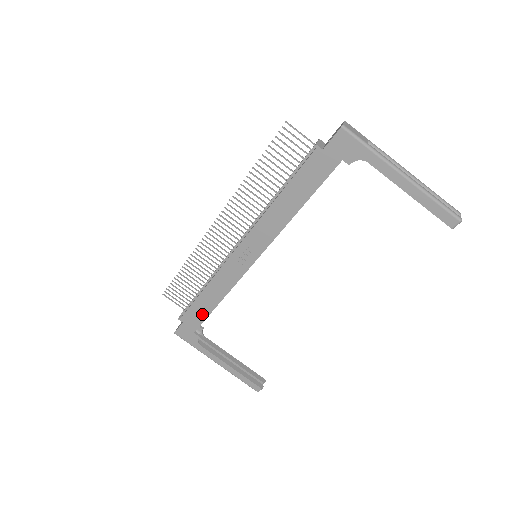
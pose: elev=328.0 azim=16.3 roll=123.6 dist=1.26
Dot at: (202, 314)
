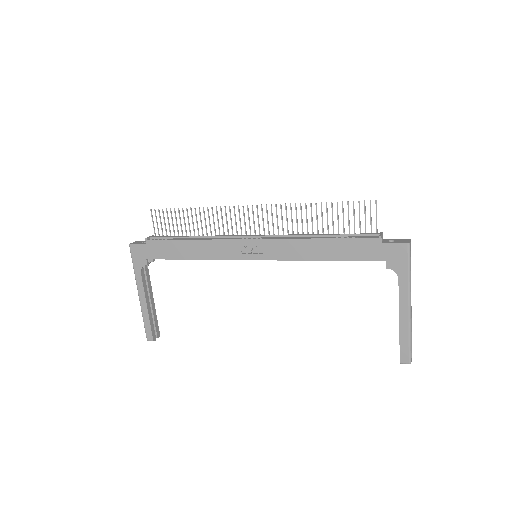
Dot at: (169, 254)
